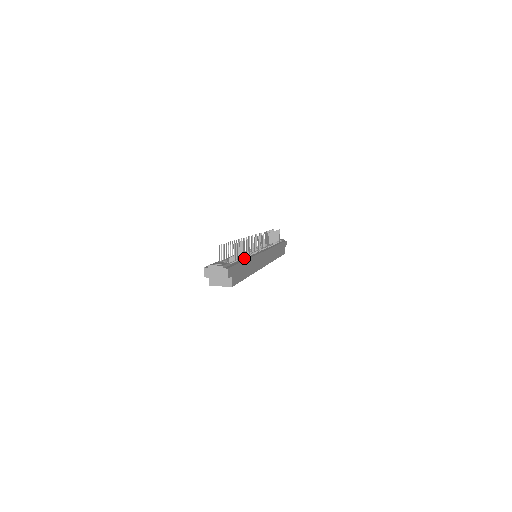
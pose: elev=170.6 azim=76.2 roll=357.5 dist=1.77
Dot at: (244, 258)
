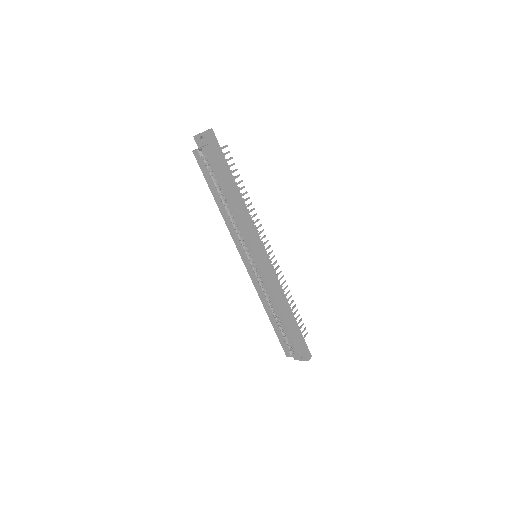
Dot at: occluded
